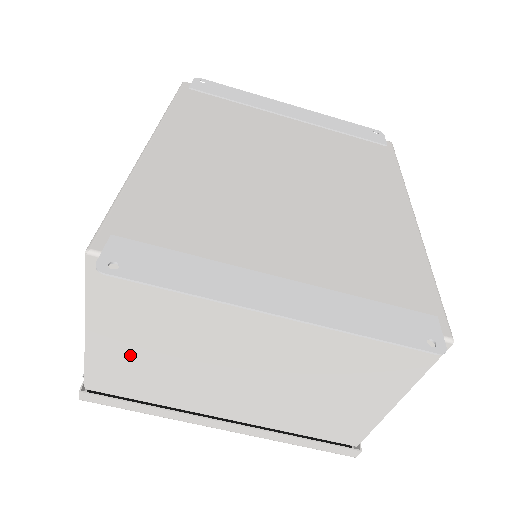
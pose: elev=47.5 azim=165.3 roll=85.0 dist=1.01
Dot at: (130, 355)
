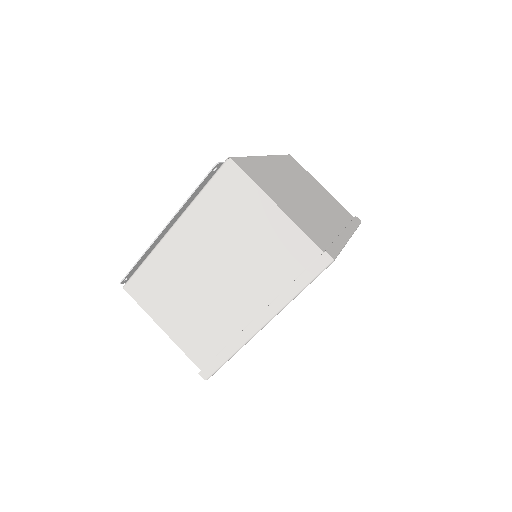
Dot at: (183, 323)
